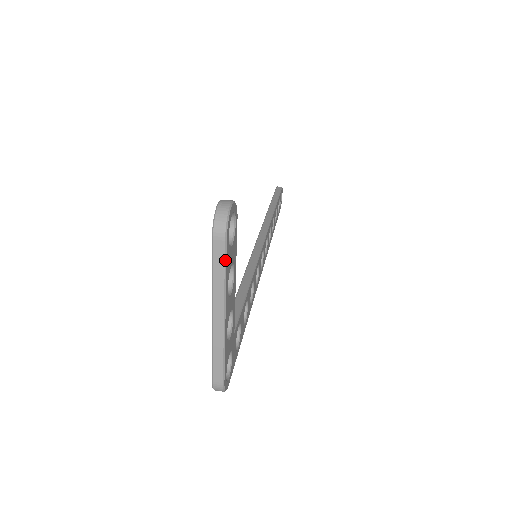
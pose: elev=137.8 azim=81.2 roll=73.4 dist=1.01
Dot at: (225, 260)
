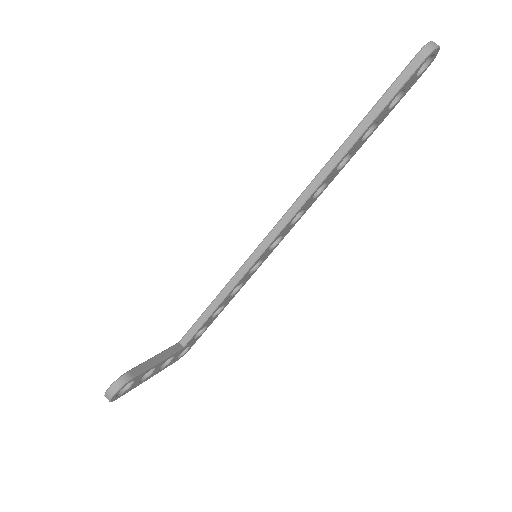
Dot at: (124, 394)
